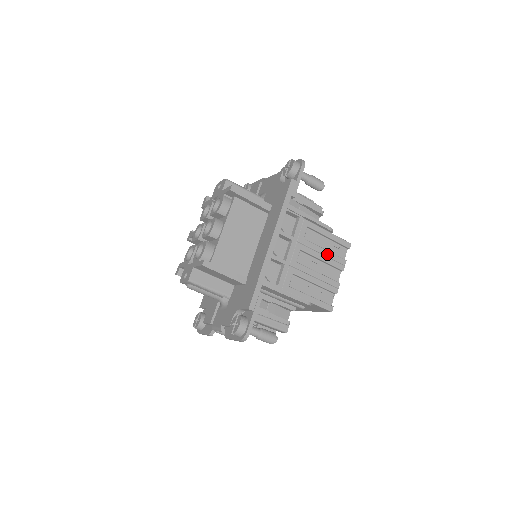
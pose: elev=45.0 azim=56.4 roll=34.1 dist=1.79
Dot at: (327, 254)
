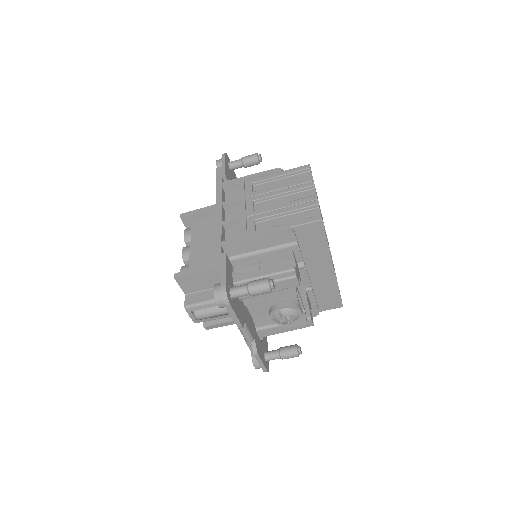
Dot at: (285, 186)
